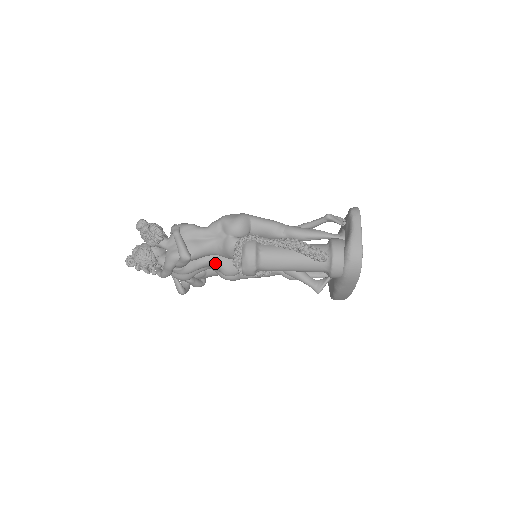
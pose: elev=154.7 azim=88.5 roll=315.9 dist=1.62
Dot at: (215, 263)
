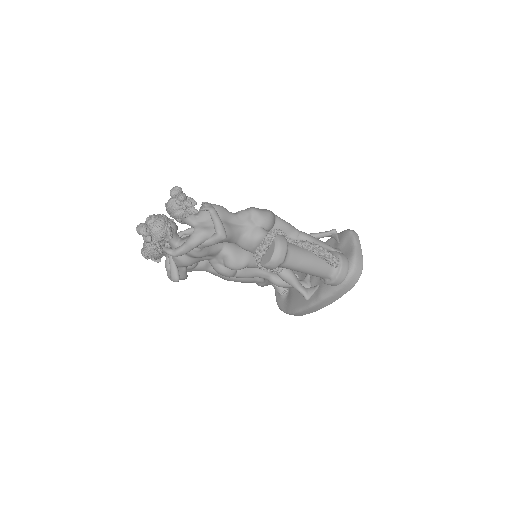
Dot at: (226, 253)
